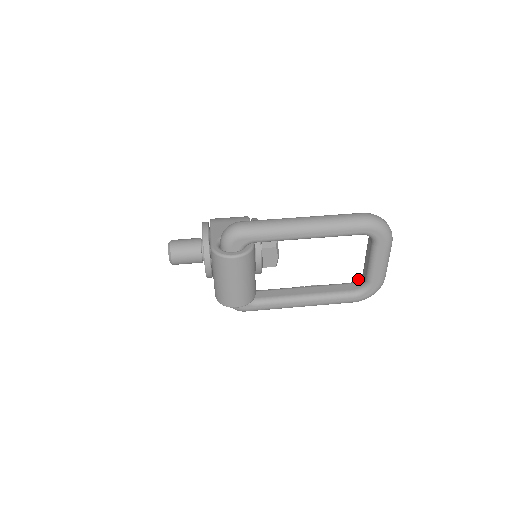
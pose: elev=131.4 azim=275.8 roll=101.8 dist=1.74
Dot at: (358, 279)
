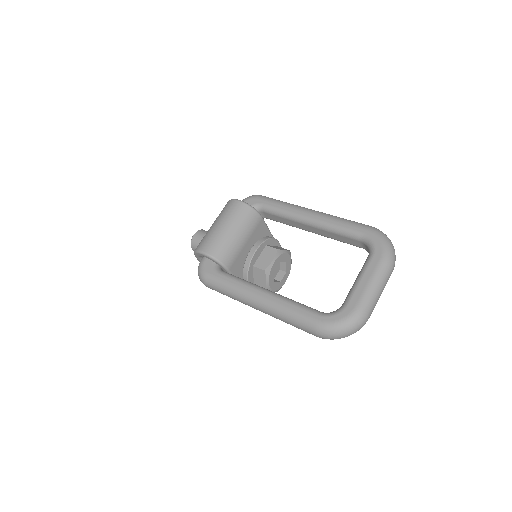
Dot at: occluded
